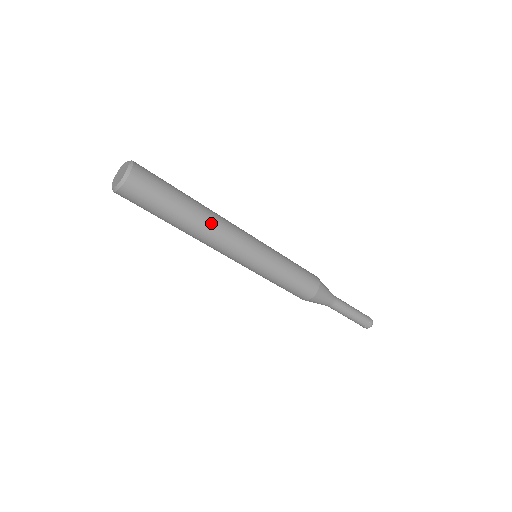
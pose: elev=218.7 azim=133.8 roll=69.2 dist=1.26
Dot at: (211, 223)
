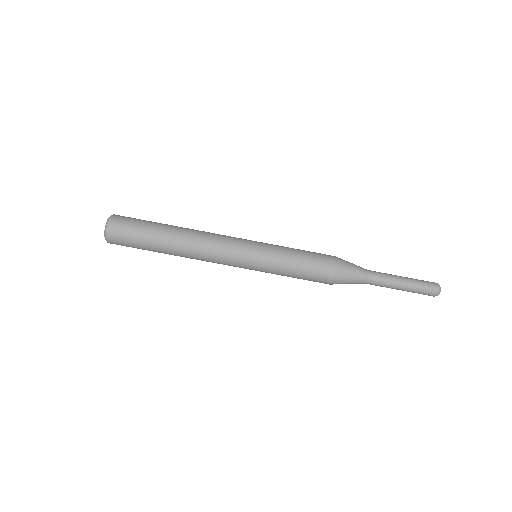
Dot at: (189, 246)
